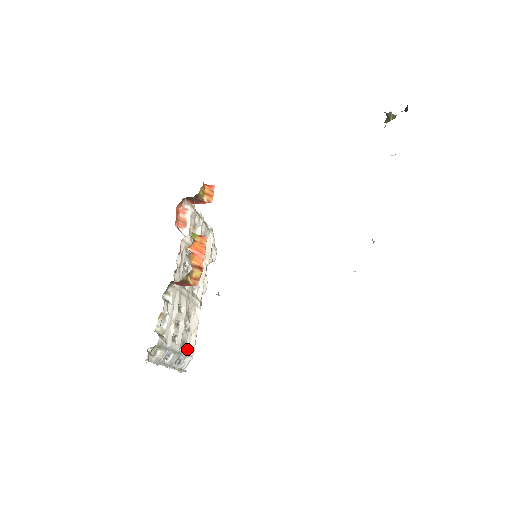
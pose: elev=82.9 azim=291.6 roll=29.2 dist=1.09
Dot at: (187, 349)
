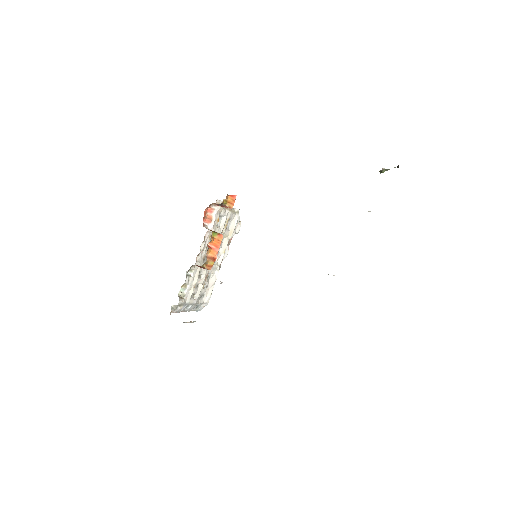
Dot at: (204, 299)
